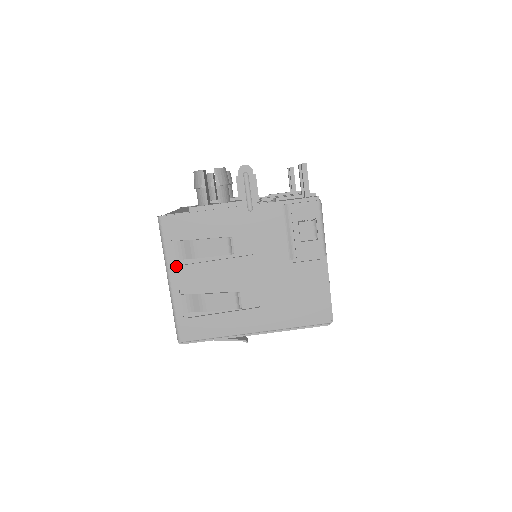
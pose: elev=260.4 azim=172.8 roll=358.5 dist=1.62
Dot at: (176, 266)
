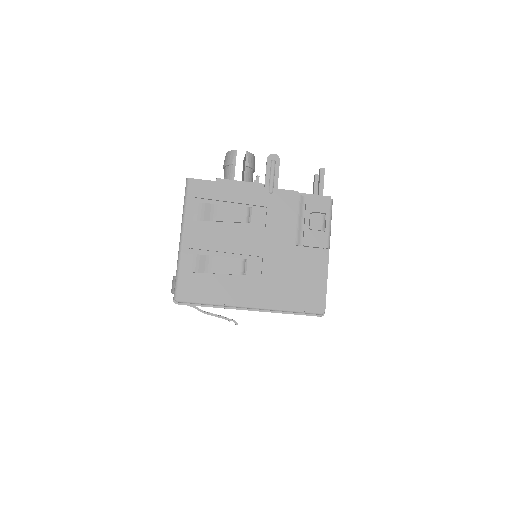
Dot at: (192, 226)
